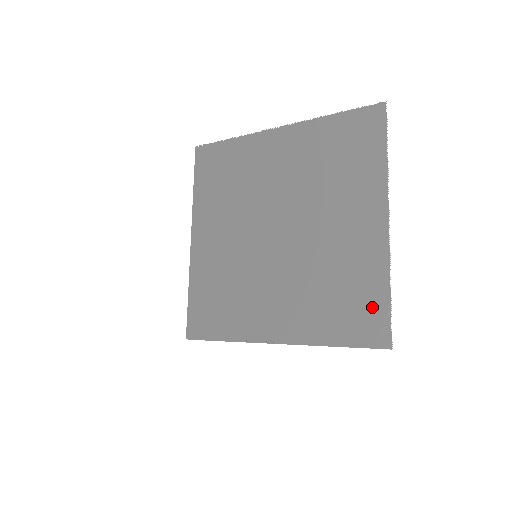
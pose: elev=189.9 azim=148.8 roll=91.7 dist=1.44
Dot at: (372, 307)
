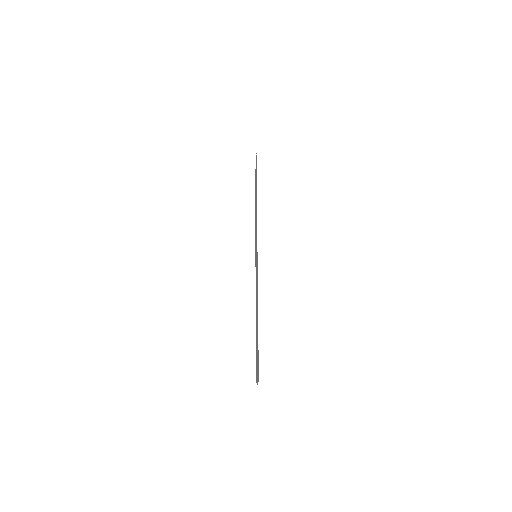
Dot at: occluded
